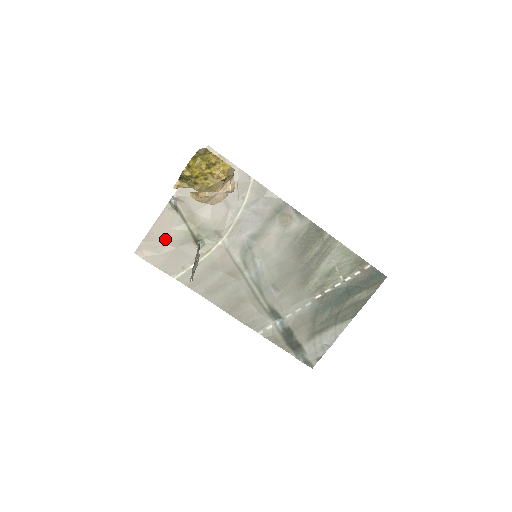
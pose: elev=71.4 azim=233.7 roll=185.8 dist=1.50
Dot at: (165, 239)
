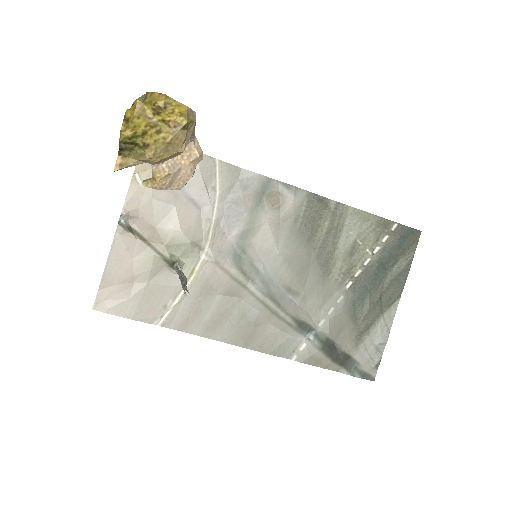
Dot at: (129, 276)
